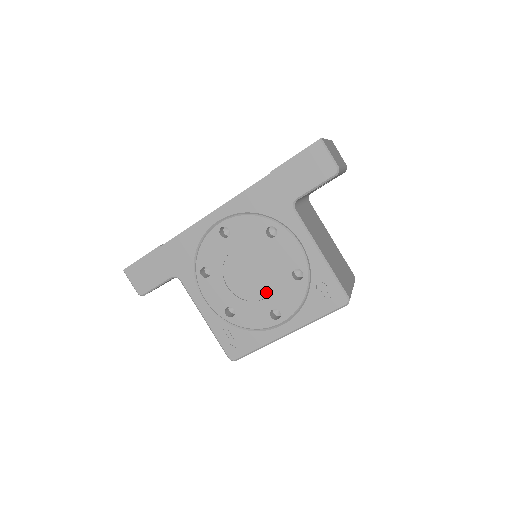
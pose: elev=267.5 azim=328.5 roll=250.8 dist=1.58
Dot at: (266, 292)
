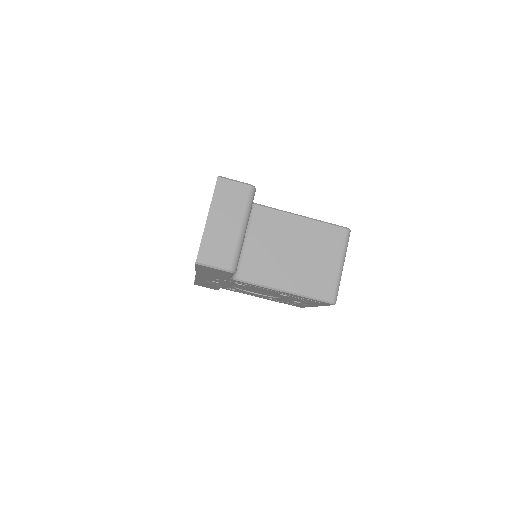
Dot at: (278, 296)
